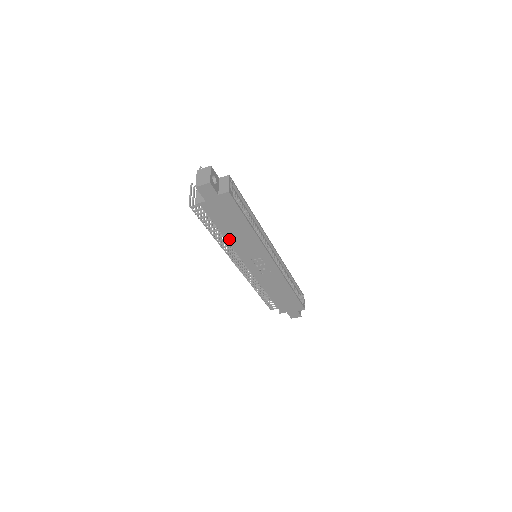
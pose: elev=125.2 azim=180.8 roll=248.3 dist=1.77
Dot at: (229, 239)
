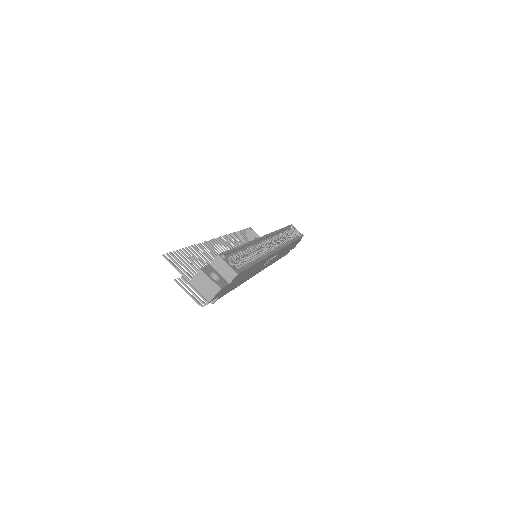
Dot at: (242, 282)
